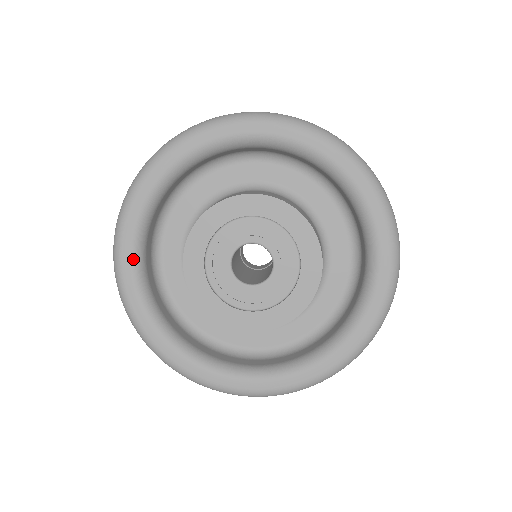
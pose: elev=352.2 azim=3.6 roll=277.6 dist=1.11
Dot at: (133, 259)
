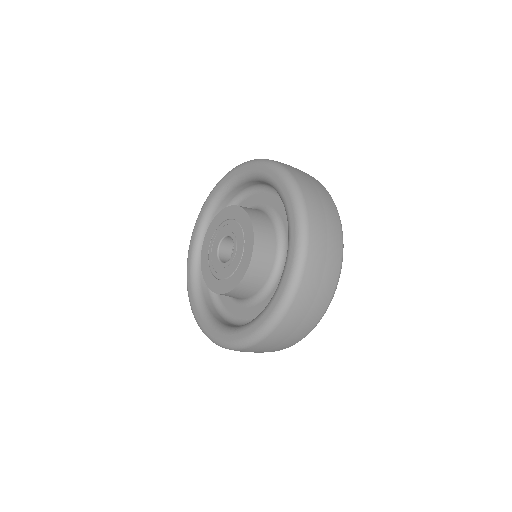
Dot at: (193, 291)
